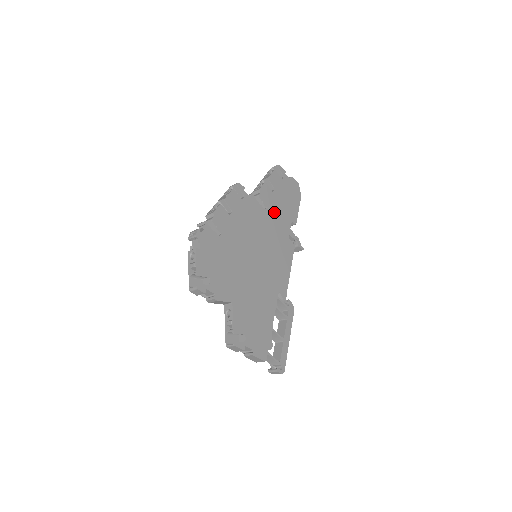
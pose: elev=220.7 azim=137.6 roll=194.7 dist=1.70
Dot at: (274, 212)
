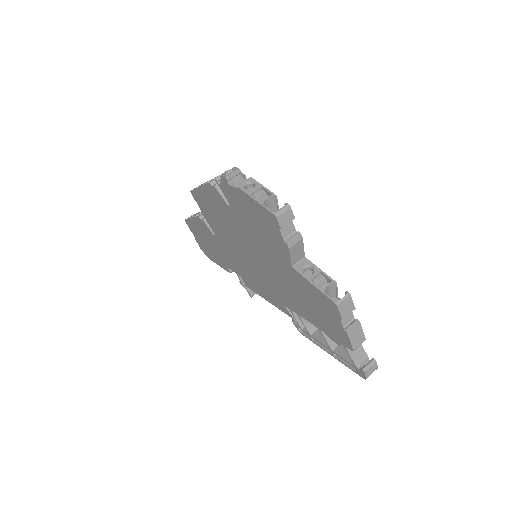
Dot at: occluded
